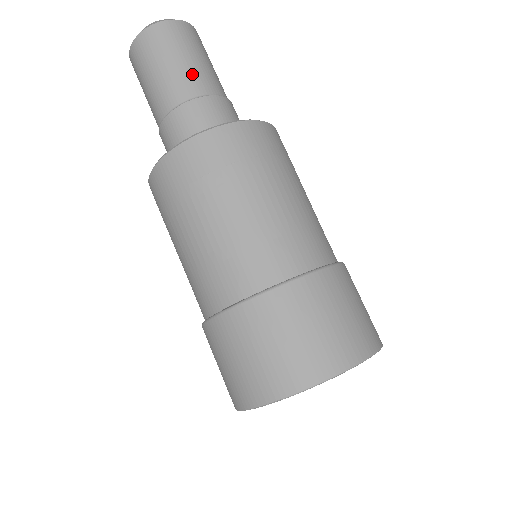
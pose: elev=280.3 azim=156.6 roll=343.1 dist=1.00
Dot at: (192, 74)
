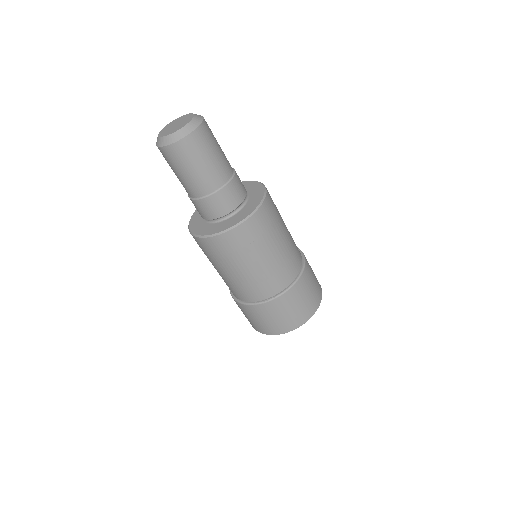
Dot at: (220, 167)
